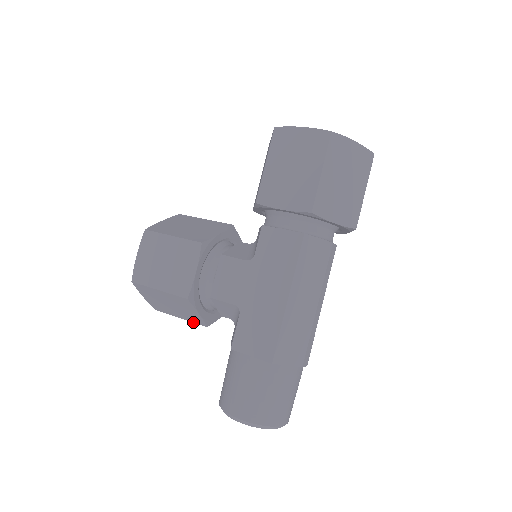
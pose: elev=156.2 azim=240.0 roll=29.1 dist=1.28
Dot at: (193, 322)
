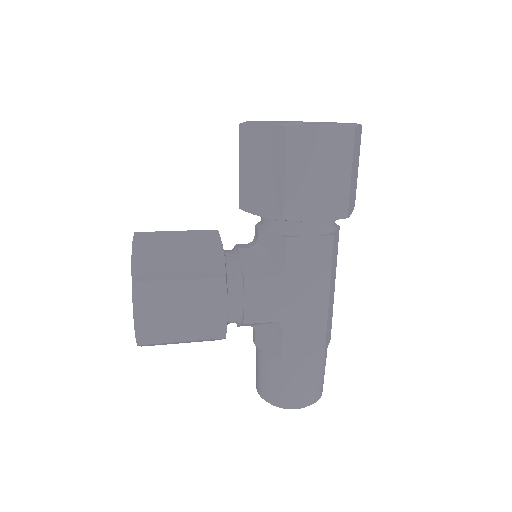
Dot at: occluded
